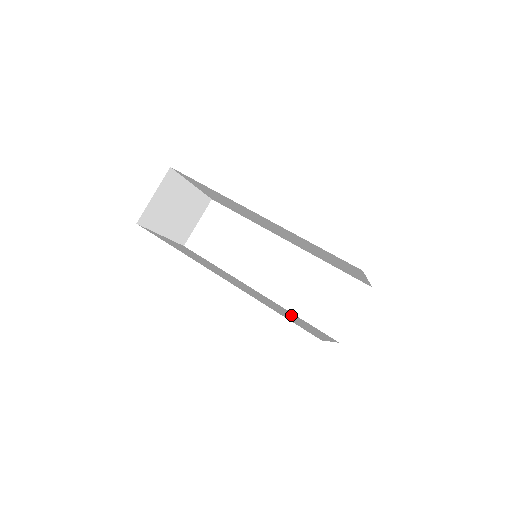
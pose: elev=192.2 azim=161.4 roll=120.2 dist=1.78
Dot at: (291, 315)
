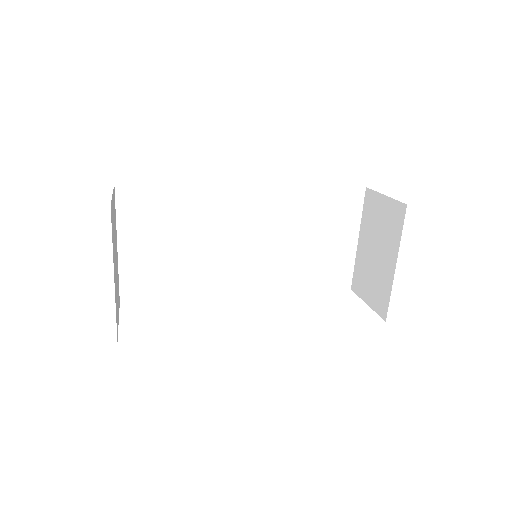
Dot at: occluded
